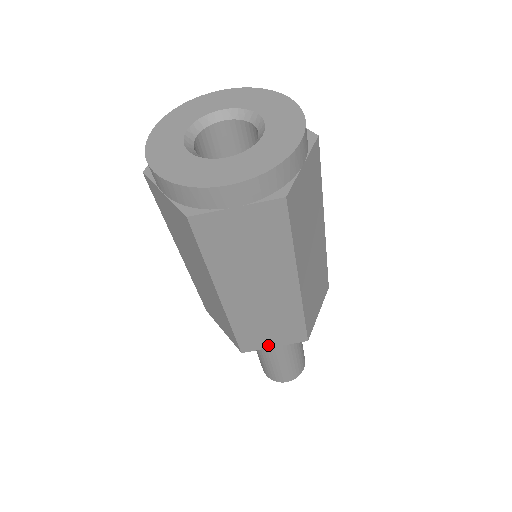
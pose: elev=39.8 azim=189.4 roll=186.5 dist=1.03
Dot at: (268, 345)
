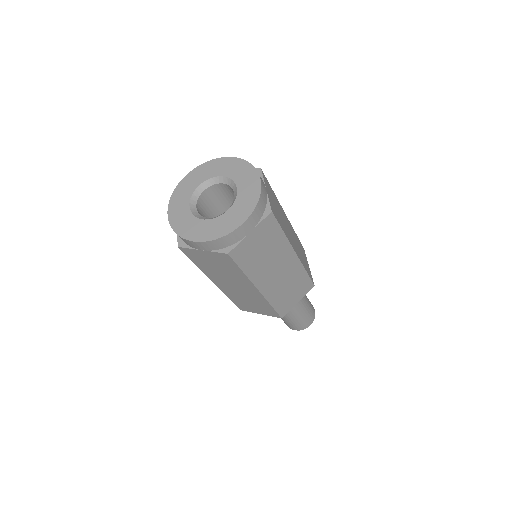
Dot at: (294, 303)
